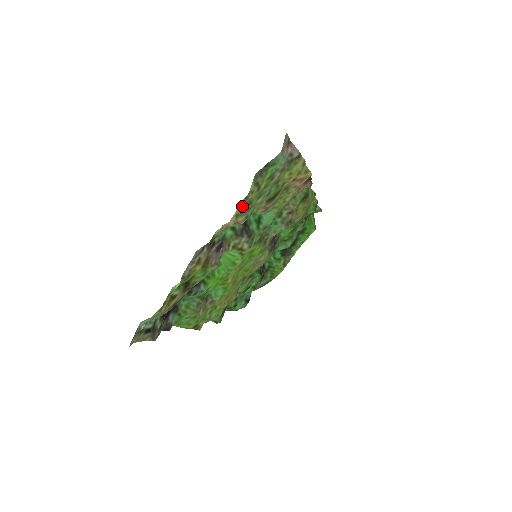
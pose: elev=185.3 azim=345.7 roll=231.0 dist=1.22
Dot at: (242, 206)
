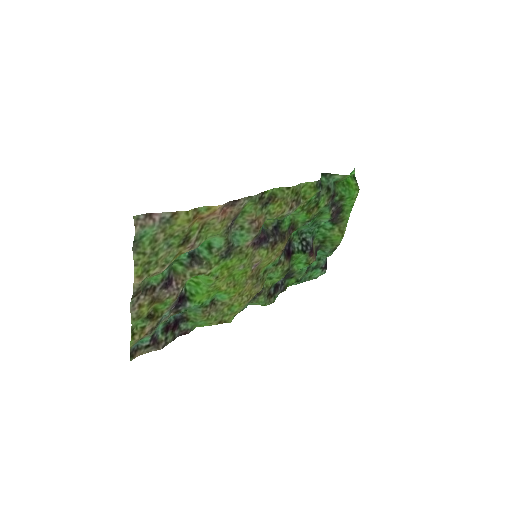
Dot at: (137, 270)
